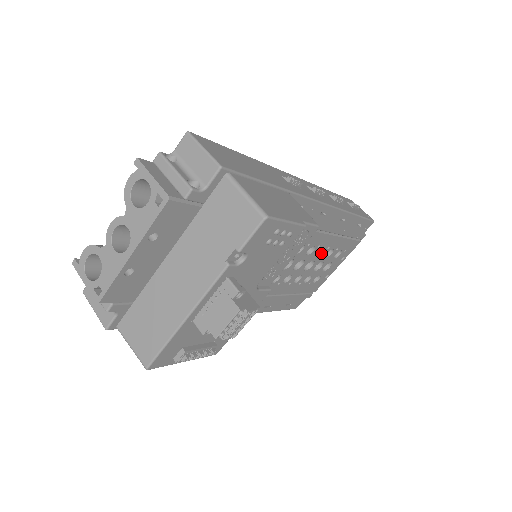
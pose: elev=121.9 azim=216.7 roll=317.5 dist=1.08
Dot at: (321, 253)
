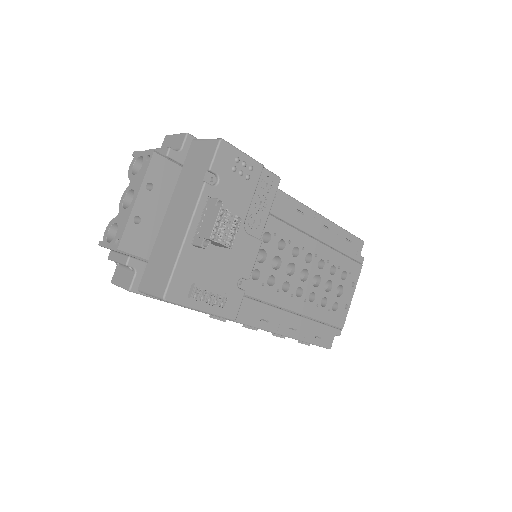
Dot at: (323, 267)
